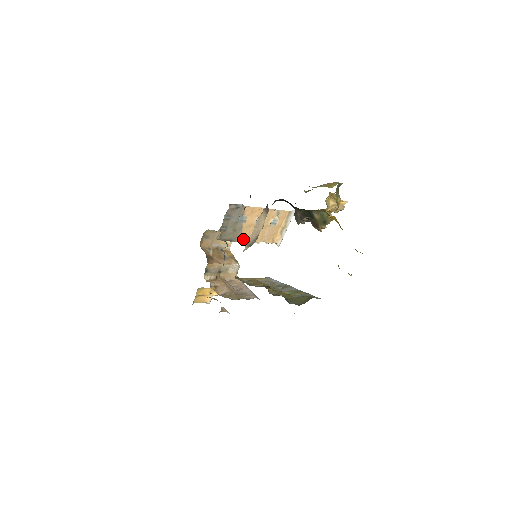
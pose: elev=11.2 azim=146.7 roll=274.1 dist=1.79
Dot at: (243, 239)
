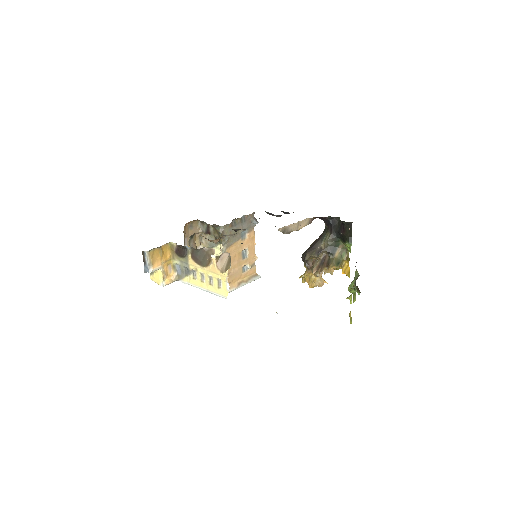
Dot at: (227, 251)
